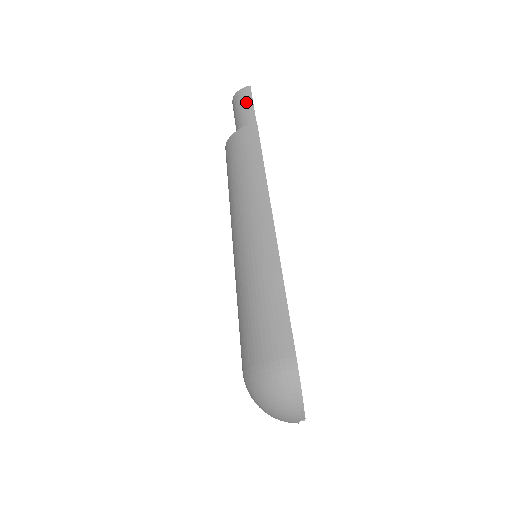
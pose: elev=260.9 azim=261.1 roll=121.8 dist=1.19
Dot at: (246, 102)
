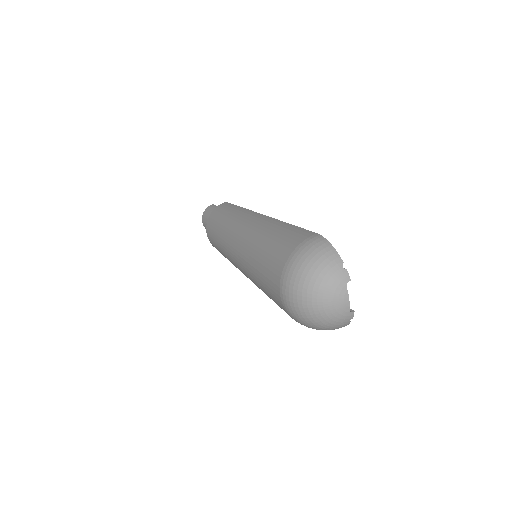
Dot at: (213, 208)
